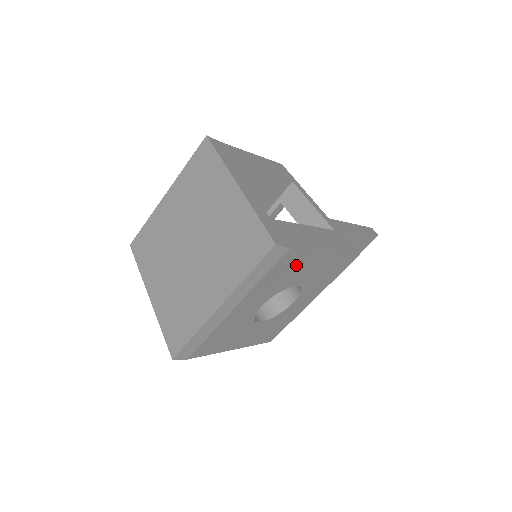
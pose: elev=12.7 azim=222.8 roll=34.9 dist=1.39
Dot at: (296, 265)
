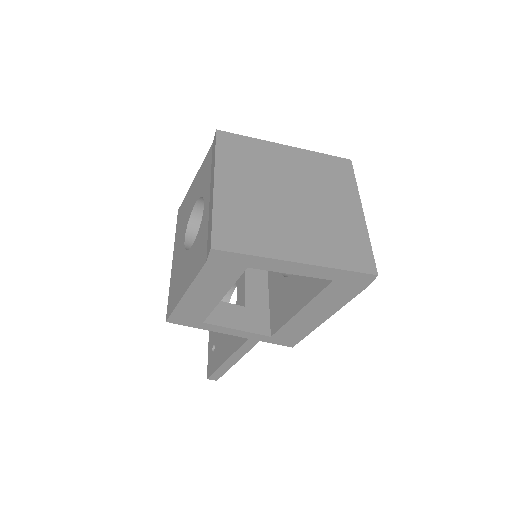
Dot at: occluded
